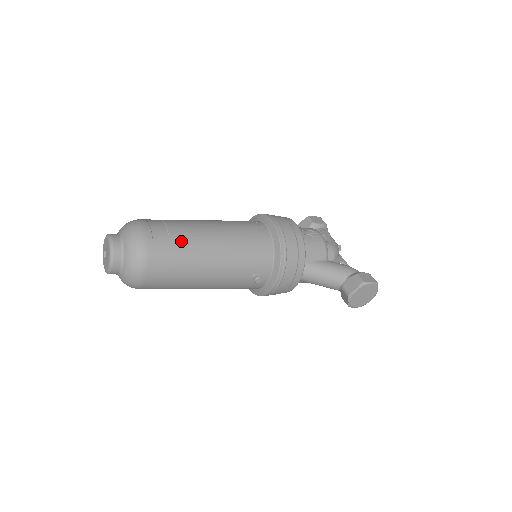
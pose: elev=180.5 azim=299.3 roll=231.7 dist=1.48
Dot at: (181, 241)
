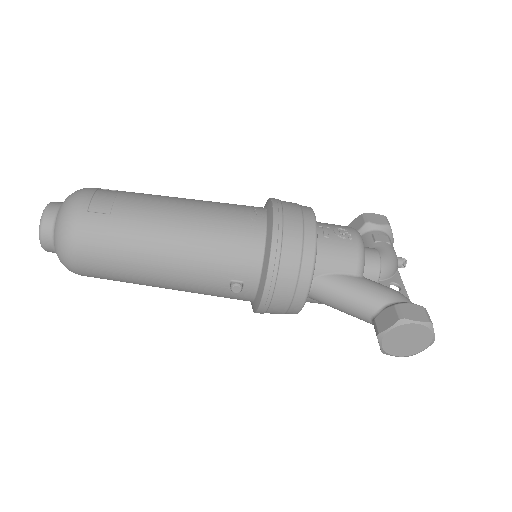
Dot at: (126, 219)
